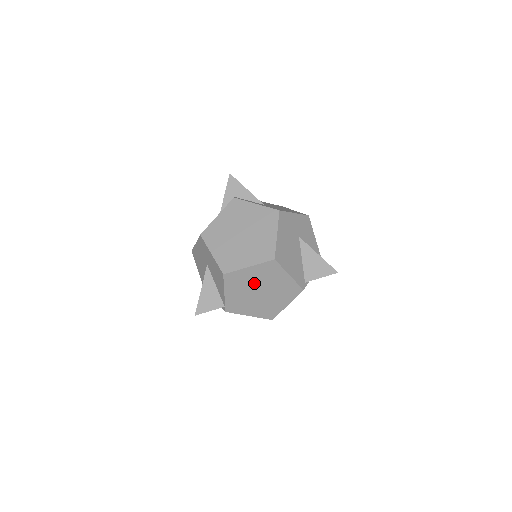
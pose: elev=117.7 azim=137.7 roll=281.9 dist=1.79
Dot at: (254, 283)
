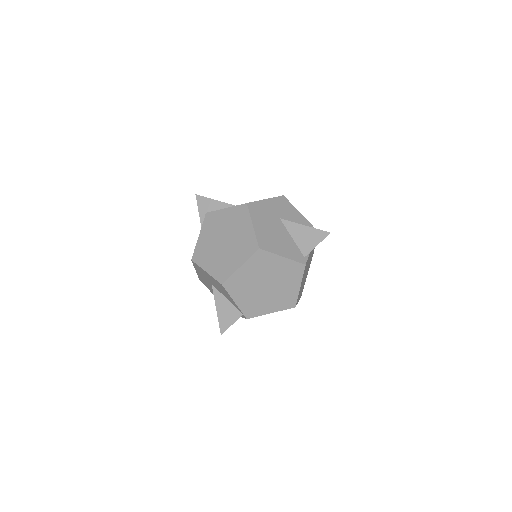
Dot at: (255, 280)
